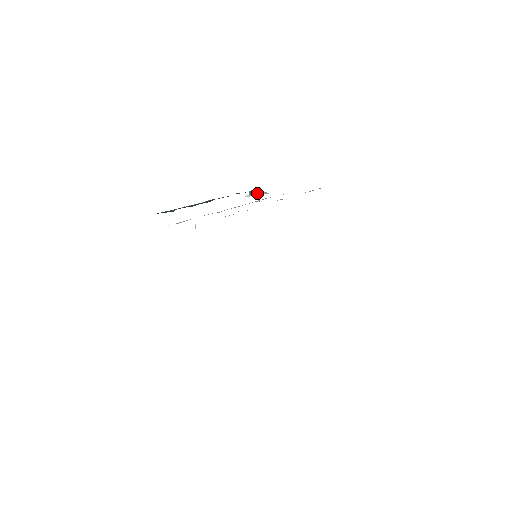
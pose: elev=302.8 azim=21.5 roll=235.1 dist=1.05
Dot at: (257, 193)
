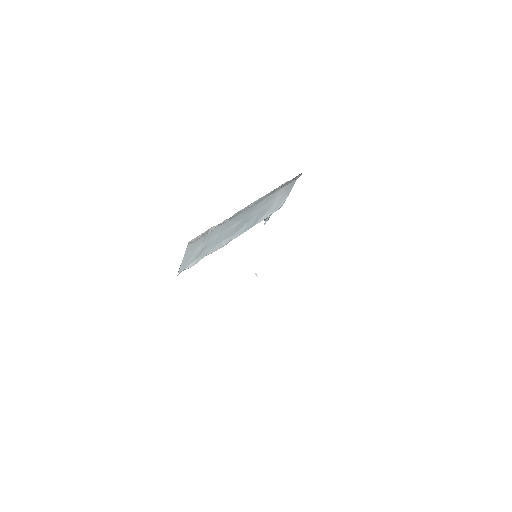
Dot at: occluded
